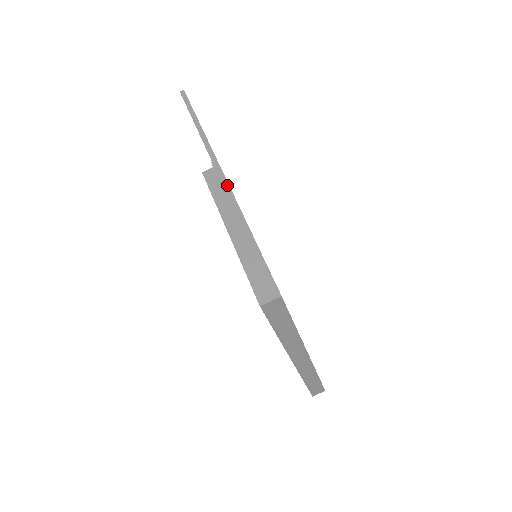
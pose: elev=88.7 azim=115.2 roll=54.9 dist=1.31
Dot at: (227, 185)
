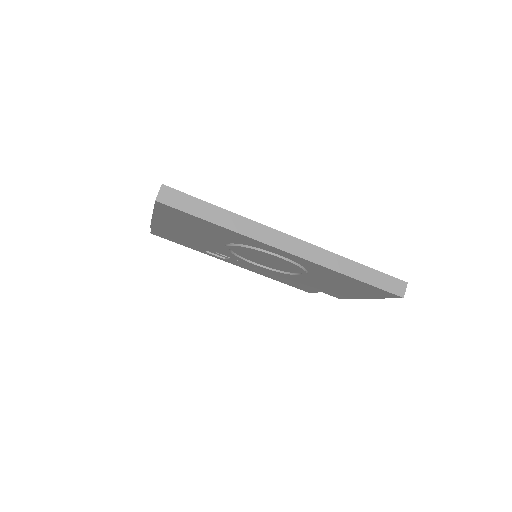
Dot at: occluded
